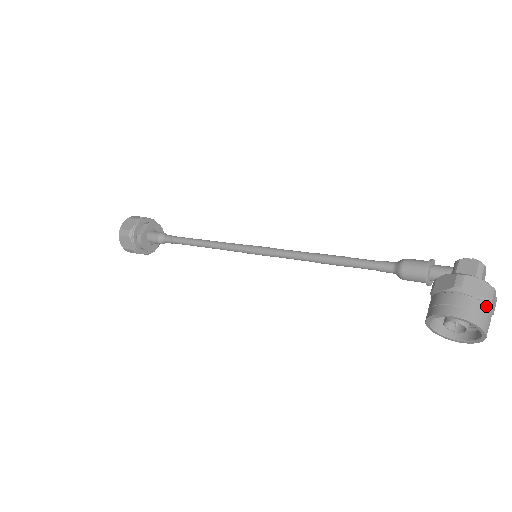
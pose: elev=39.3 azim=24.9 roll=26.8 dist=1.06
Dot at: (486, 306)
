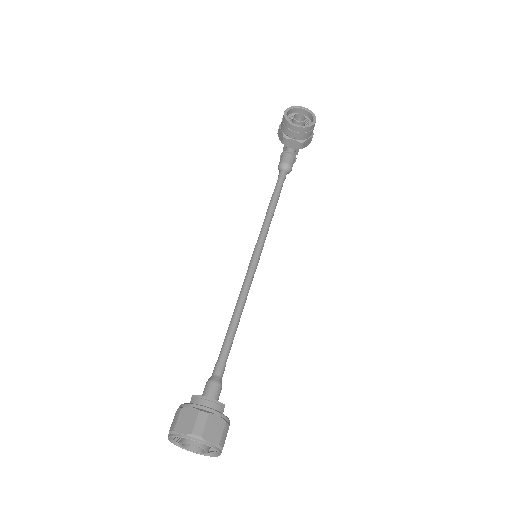
Dot at: (292, 117)
